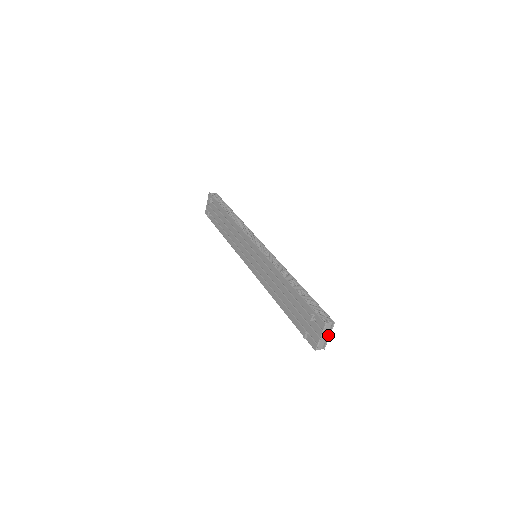
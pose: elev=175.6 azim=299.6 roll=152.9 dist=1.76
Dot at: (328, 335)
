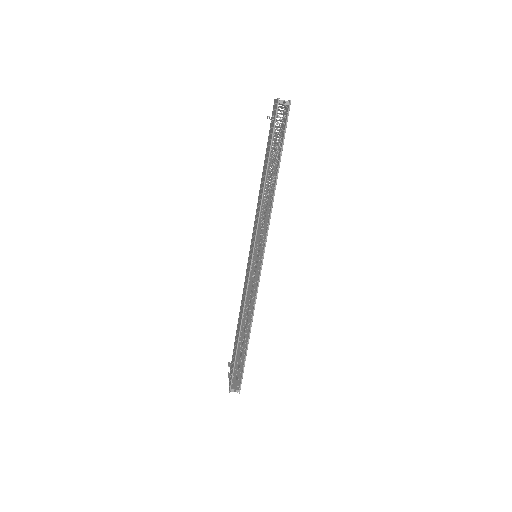
Dot at: occluded
